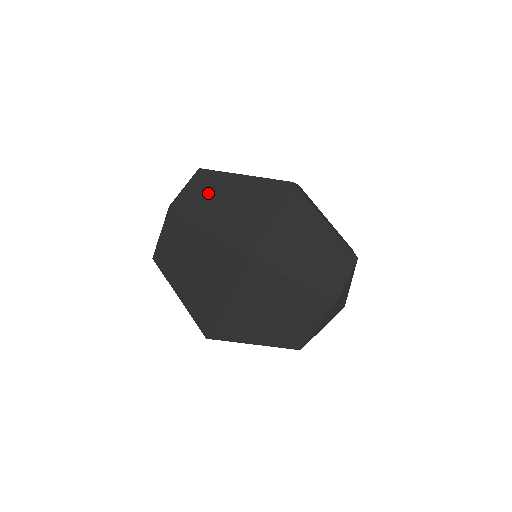
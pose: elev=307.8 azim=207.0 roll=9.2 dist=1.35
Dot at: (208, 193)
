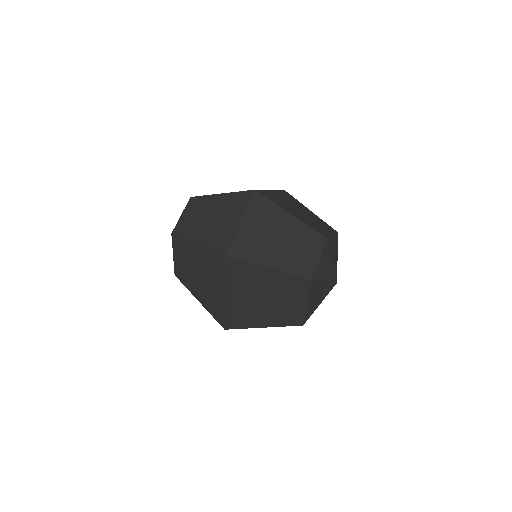
Dot at: (197, 214)
